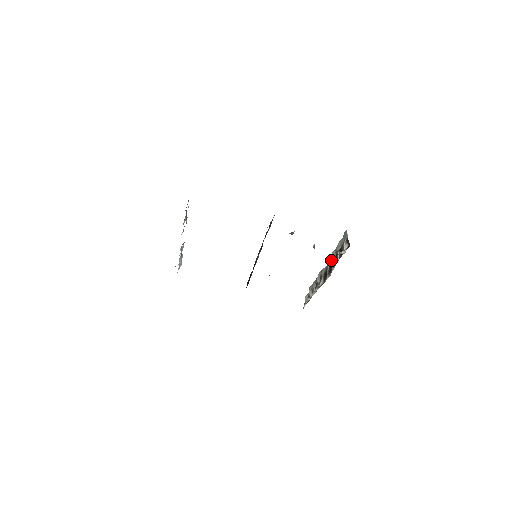
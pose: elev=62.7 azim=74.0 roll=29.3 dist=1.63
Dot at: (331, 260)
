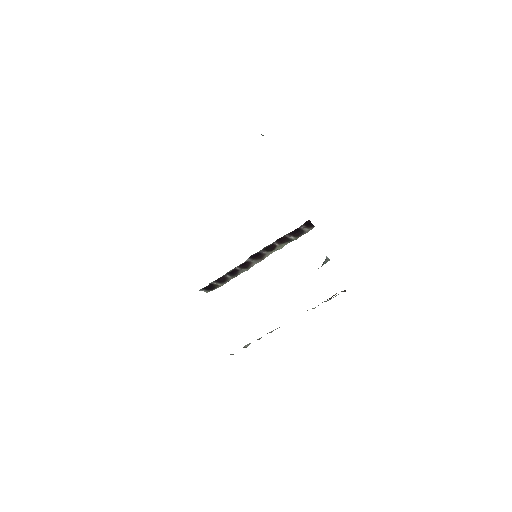
Dot at: occluded
